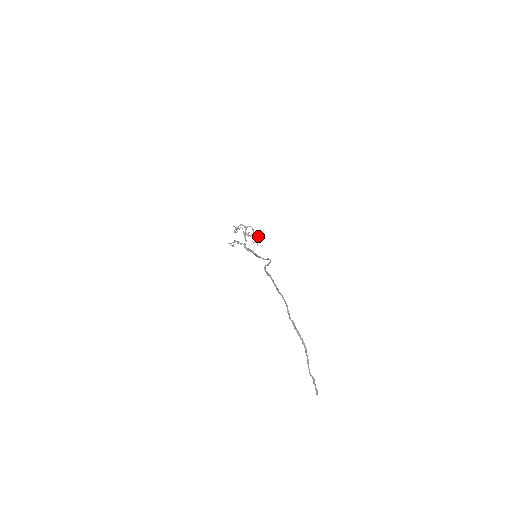
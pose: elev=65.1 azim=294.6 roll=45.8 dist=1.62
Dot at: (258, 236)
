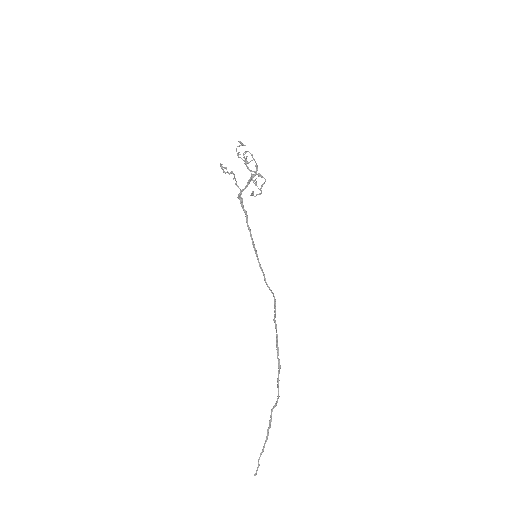
Dot at: occluded
